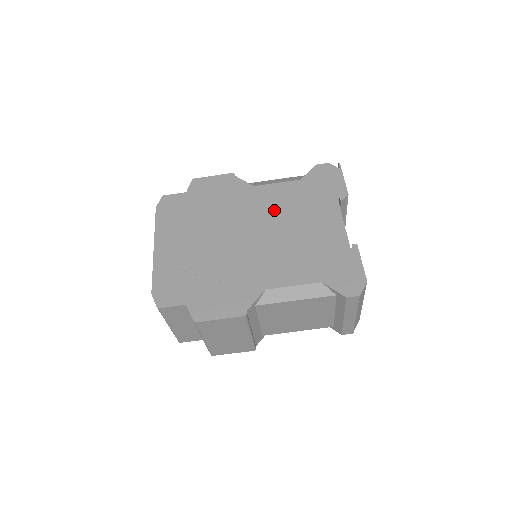
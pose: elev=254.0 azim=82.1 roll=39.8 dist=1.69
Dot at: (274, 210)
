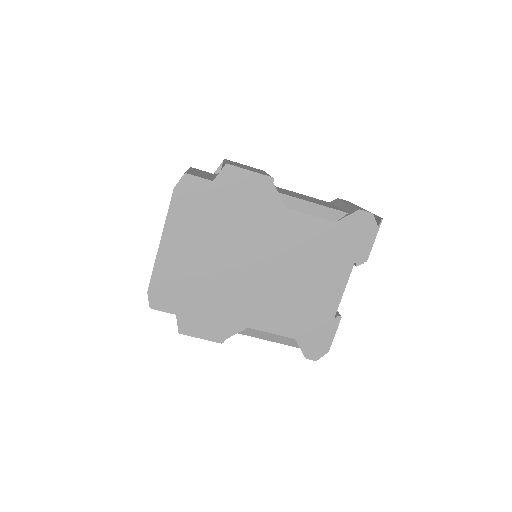
Dot at: (292, 249)
